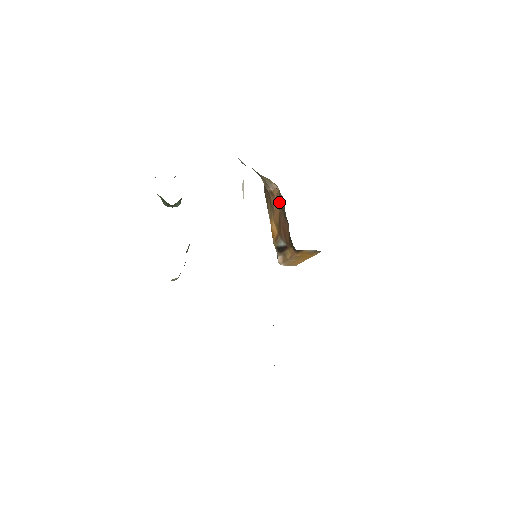
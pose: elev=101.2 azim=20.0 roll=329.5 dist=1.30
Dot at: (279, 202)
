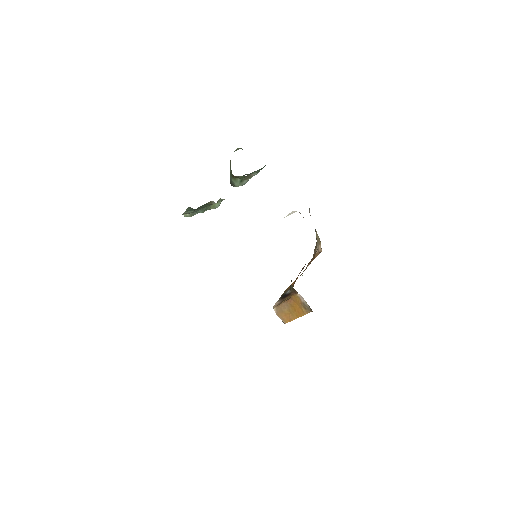
Dot at: occluded
